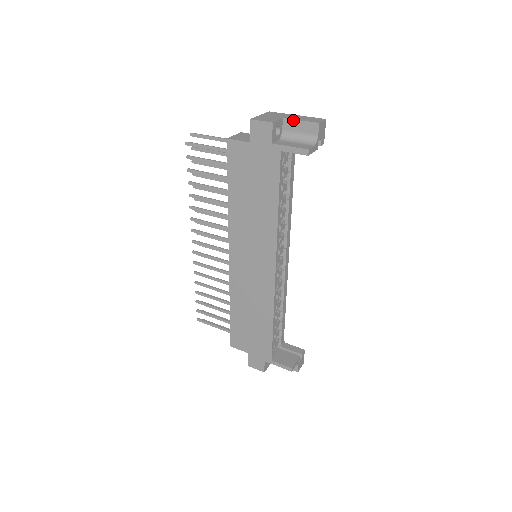
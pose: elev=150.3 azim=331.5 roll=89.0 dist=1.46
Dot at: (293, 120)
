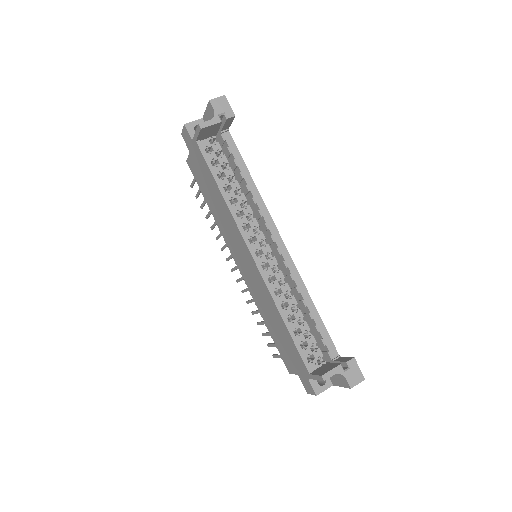
Dot at: (204, 114)
